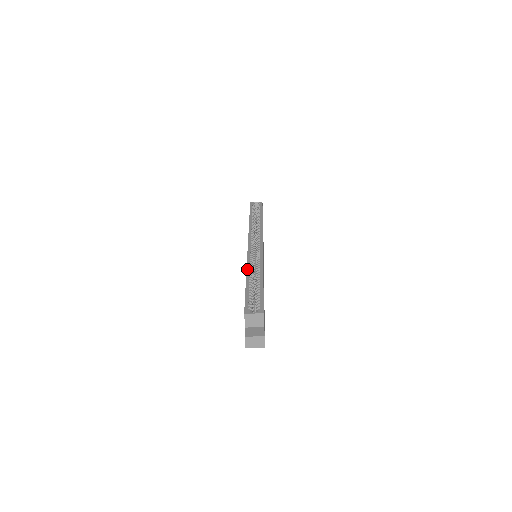
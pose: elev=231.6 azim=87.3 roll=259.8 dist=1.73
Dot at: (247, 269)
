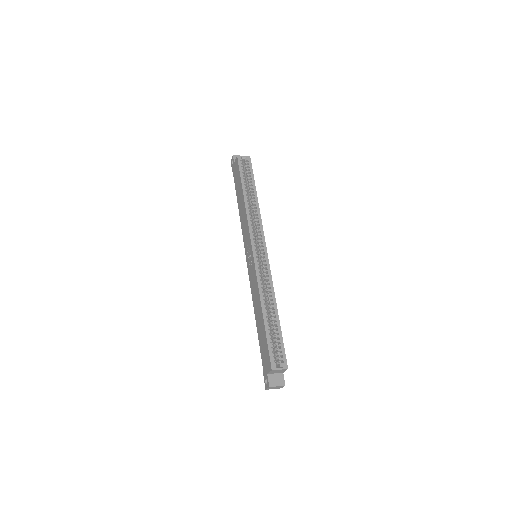
Dot at: (260, 296)
